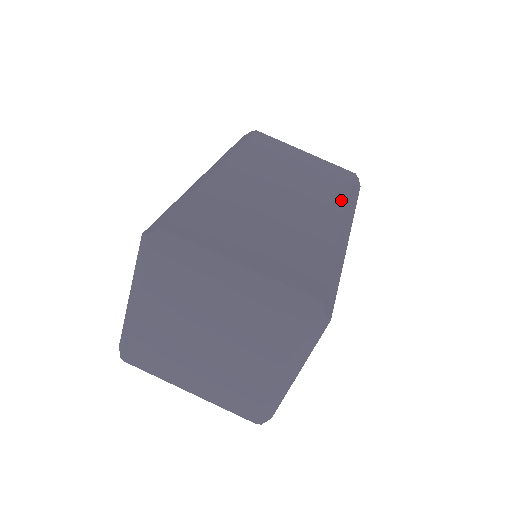
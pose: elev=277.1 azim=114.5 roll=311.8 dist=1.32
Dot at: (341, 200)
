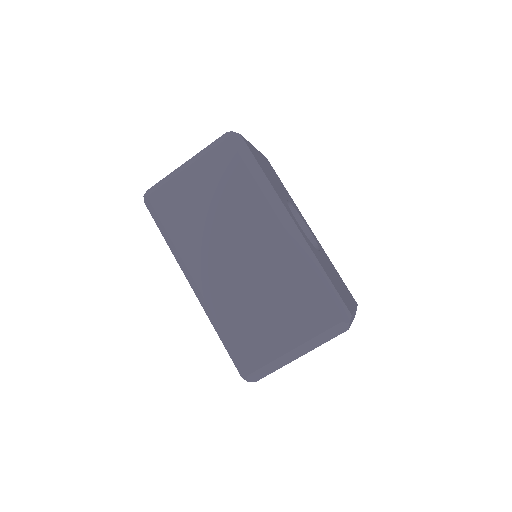
Dot at: (259, 199)
